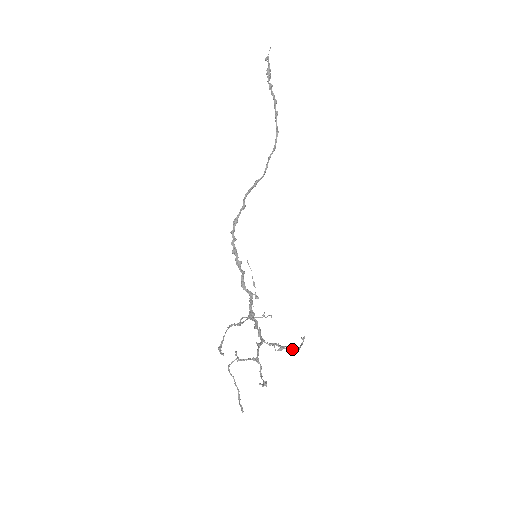
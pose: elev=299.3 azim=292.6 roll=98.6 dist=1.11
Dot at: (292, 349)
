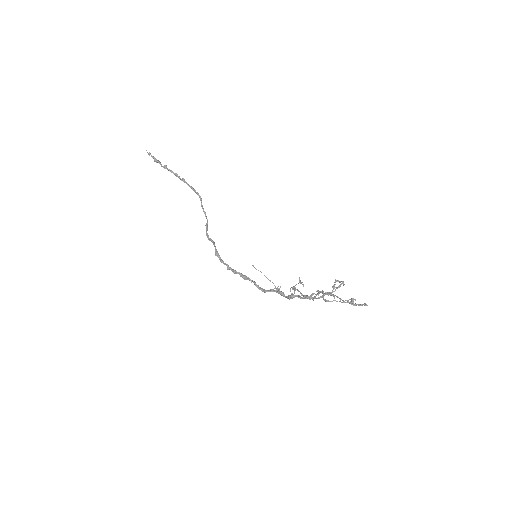
Dot at: (338, 287)
